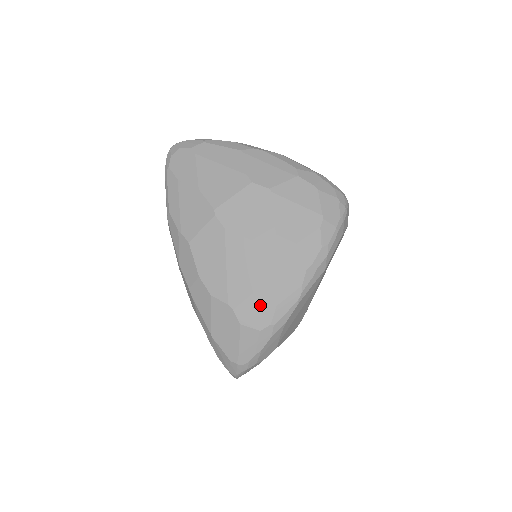
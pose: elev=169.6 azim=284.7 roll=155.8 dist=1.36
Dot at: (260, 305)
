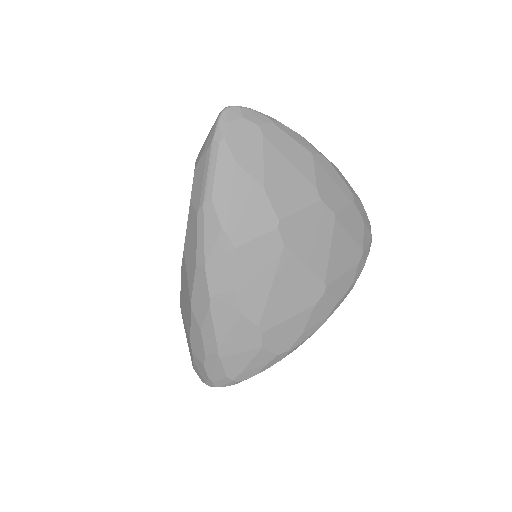
Dot at: (288, 332)
